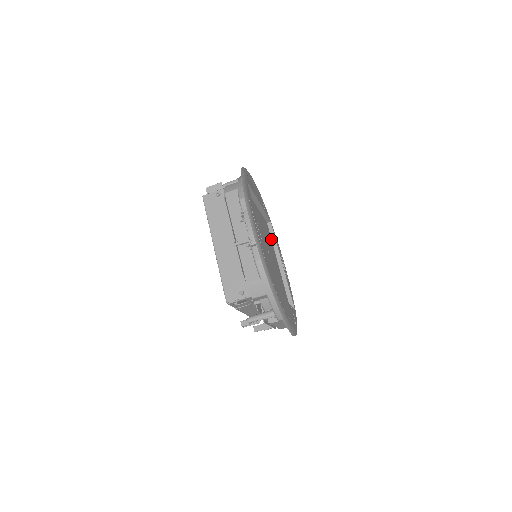
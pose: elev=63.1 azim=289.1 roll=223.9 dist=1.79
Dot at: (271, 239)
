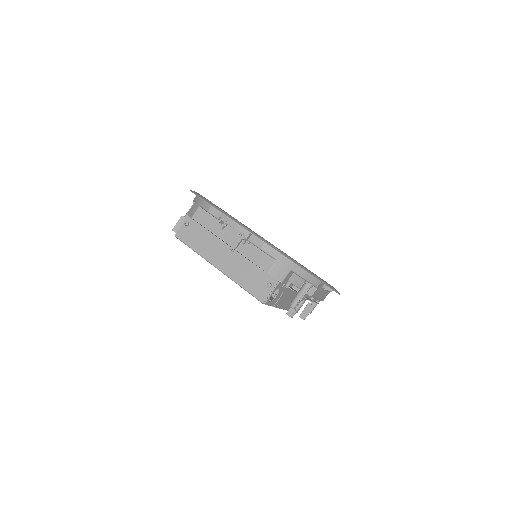
Dot at: occluded
